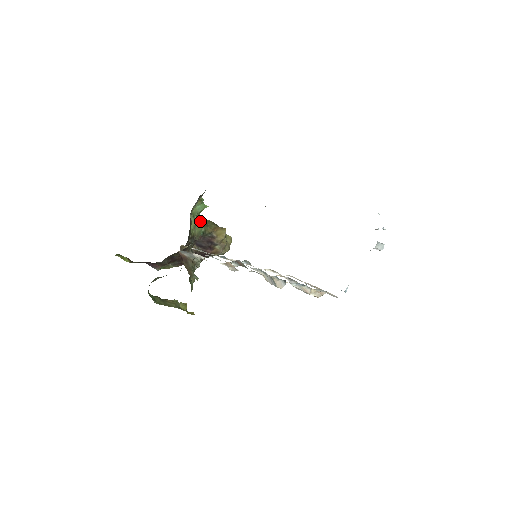
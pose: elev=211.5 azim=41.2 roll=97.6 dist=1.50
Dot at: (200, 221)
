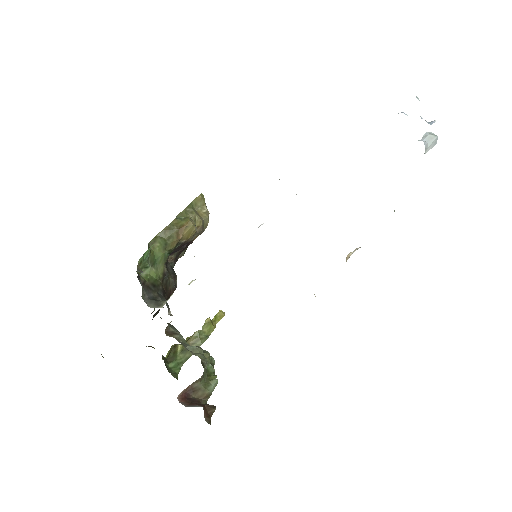
Dot at: (155, 251)
